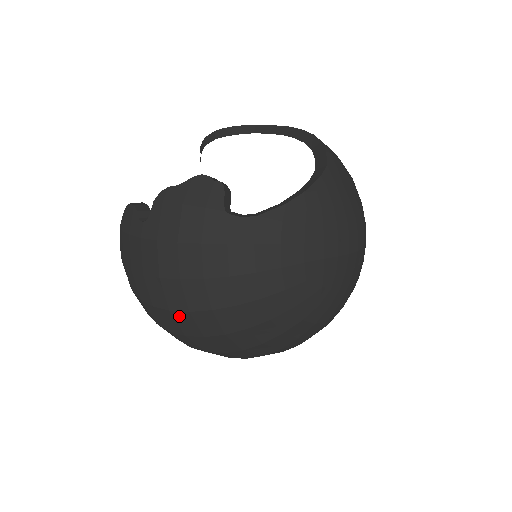
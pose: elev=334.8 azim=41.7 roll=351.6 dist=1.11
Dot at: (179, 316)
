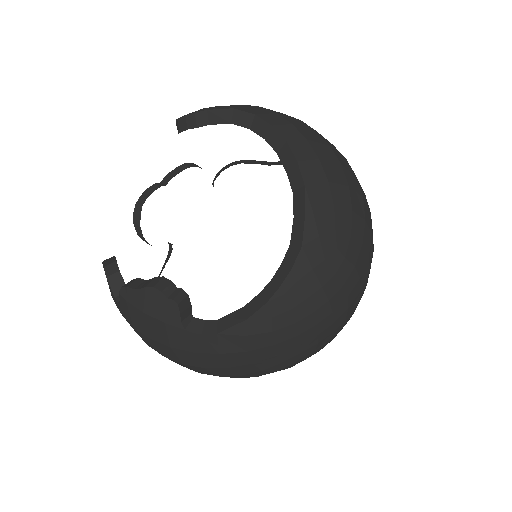
Dot at: occluded
